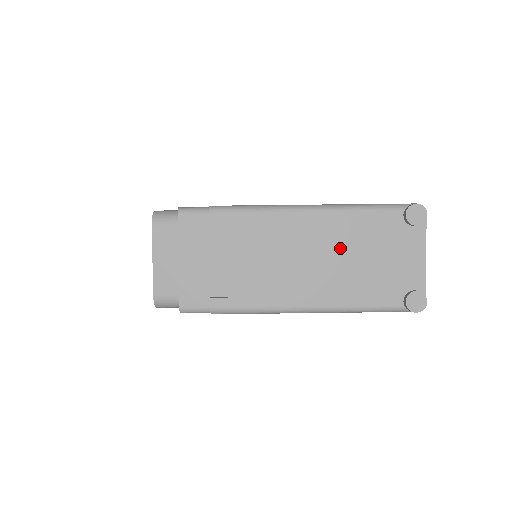
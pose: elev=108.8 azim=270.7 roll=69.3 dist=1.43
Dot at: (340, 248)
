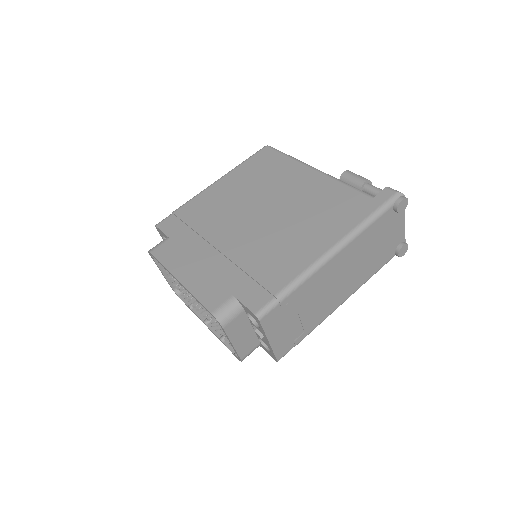
Dot at: (361, 255)
